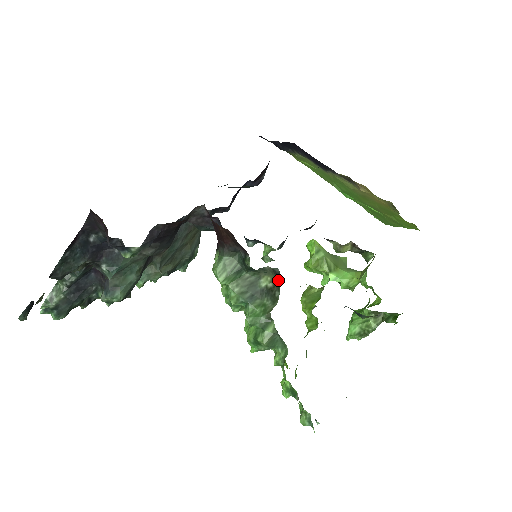
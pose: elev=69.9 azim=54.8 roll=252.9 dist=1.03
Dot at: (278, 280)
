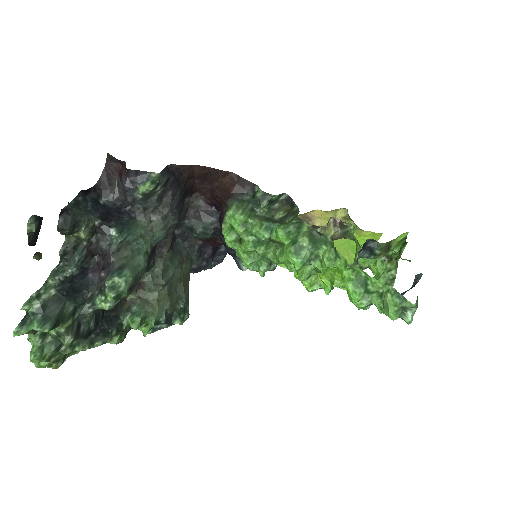
Dot at: (290, 205)
